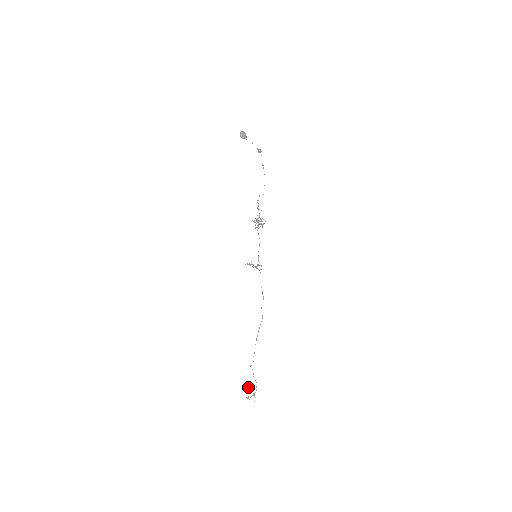
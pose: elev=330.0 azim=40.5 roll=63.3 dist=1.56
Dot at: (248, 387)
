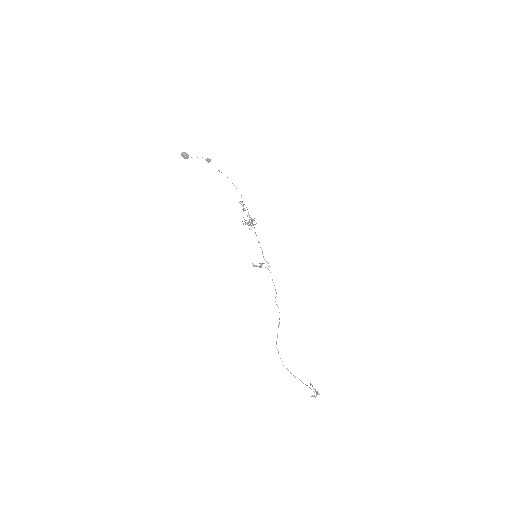
Dot at: (310, 385)
